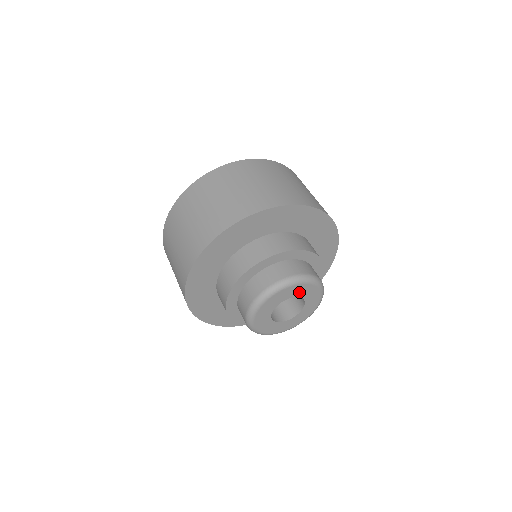
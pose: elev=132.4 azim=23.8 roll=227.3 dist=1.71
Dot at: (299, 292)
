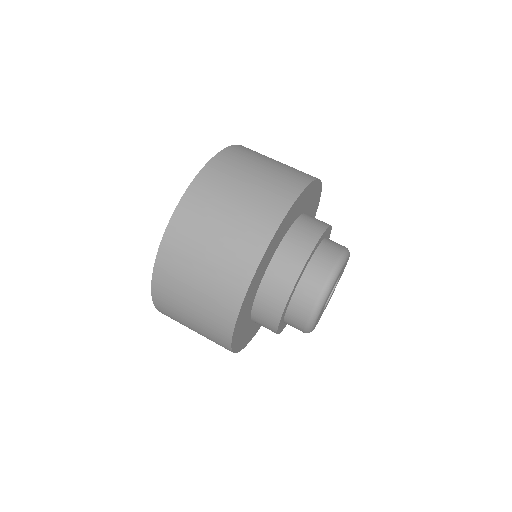
Dot at: (337, 279)
